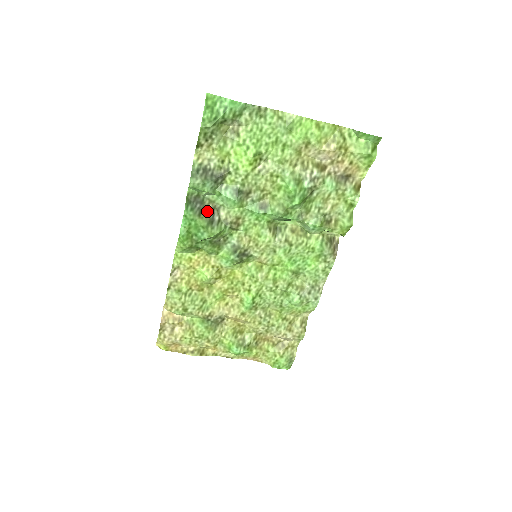
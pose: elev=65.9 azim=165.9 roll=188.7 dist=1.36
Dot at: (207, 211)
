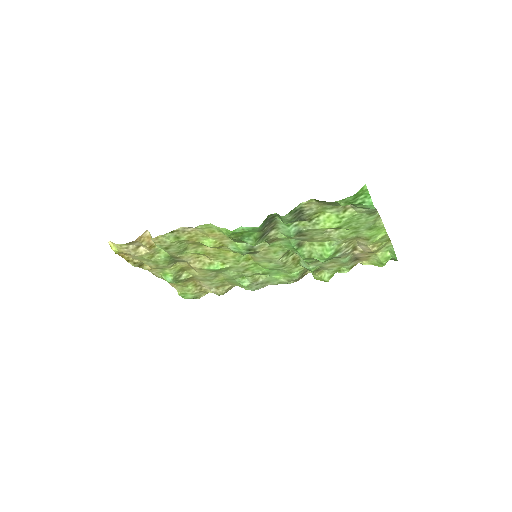
Dot at: (268, 228)
